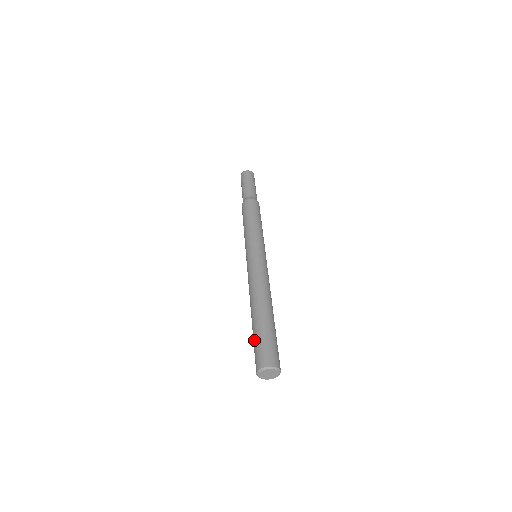
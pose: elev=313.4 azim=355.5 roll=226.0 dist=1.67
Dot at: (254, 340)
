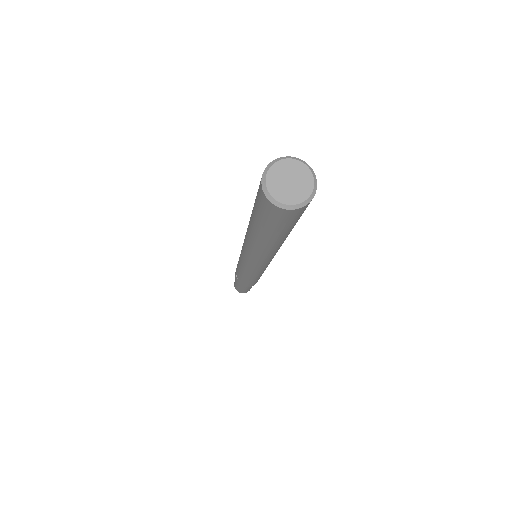
Dot at: occluded
